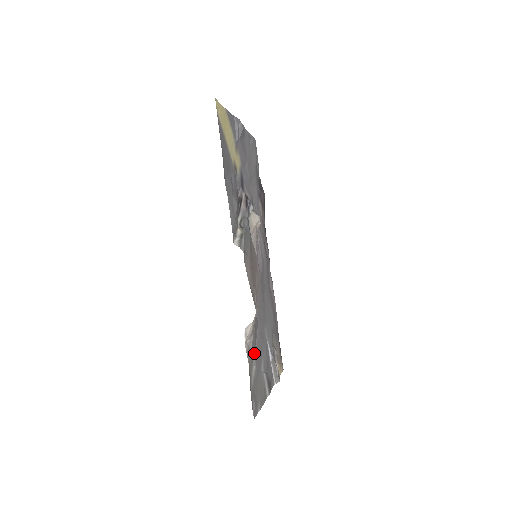
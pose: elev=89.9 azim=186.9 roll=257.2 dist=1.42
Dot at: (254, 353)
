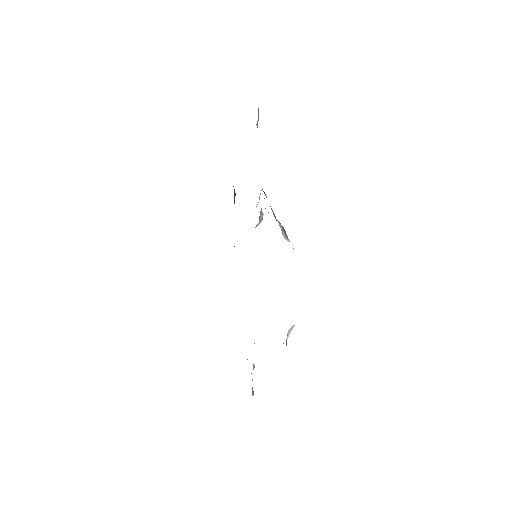
Dot at: occluded
